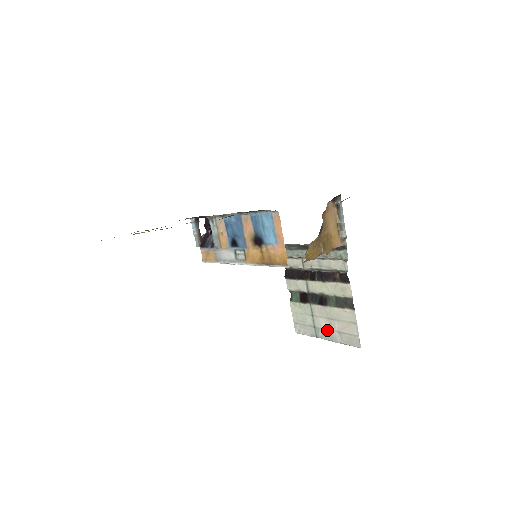
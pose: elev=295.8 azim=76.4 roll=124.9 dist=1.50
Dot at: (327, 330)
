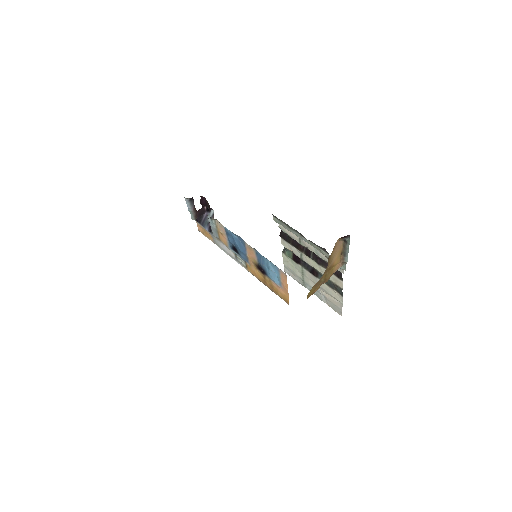
Dot at: occluded
